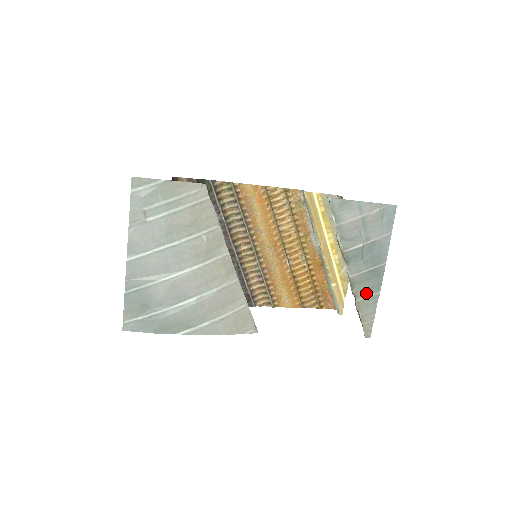
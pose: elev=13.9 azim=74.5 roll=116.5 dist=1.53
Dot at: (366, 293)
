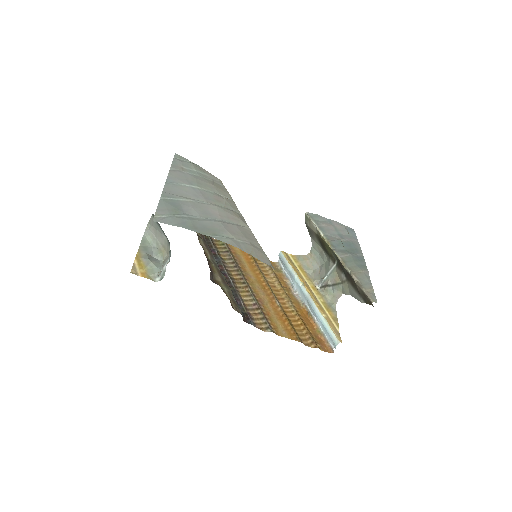
Dot at: (357, 269)
